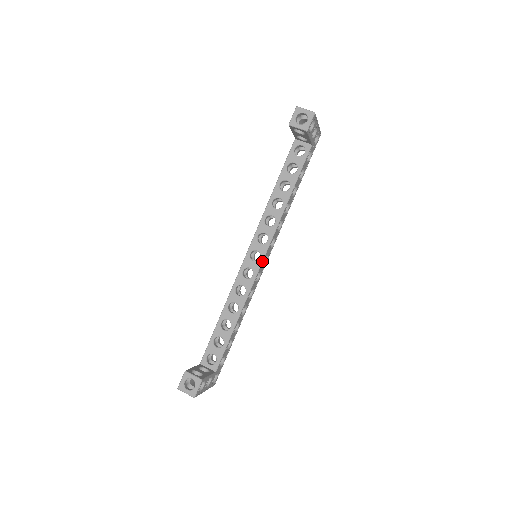
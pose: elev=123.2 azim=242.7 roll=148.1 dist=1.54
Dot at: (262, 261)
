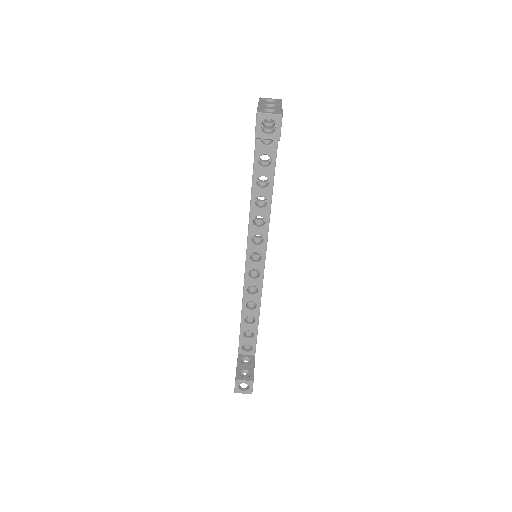
Dot at: occluded
